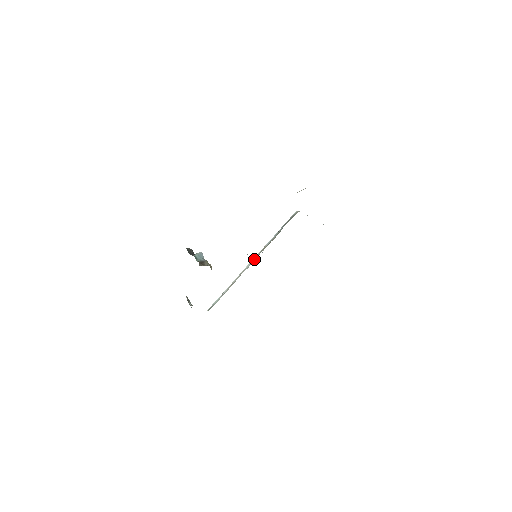
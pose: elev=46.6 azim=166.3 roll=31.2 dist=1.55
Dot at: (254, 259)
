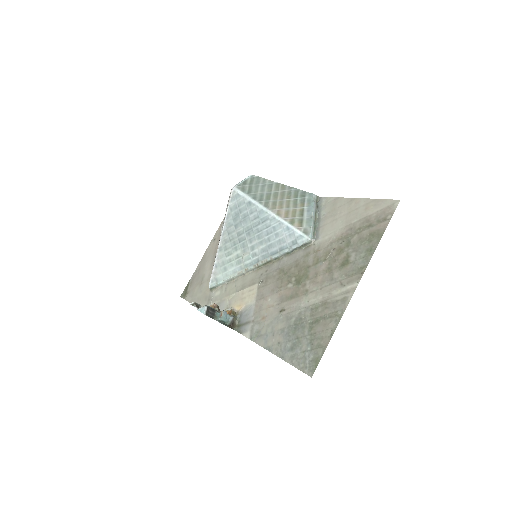
Dot at: (259, 266)
